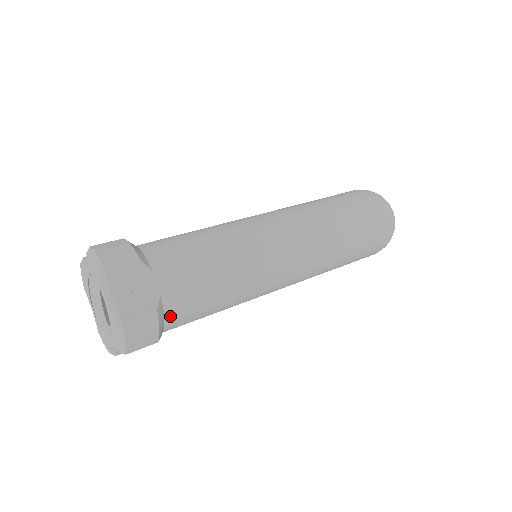
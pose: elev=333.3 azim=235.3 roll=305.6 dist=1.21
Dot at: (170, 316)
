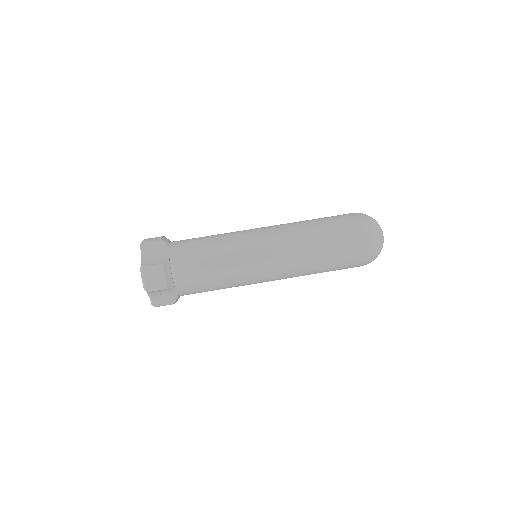
Dot at: occluded
